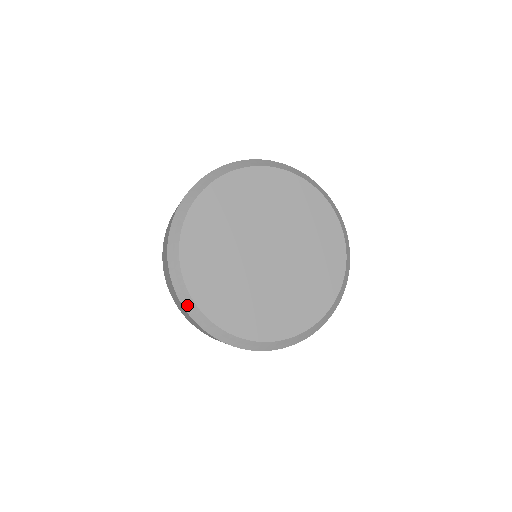
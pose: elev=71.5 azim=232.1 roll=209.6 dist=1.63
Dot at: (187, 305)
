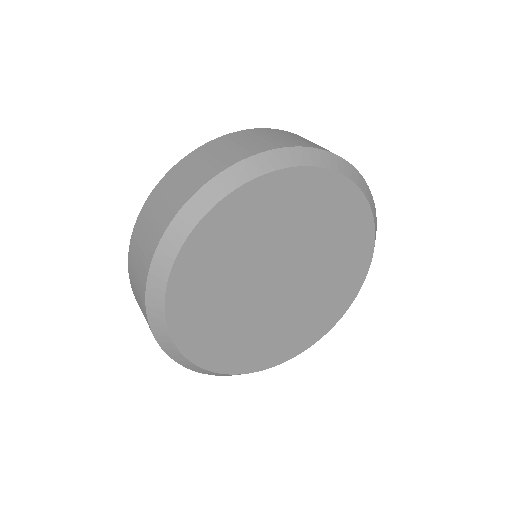
Dot at: (157, 331)
